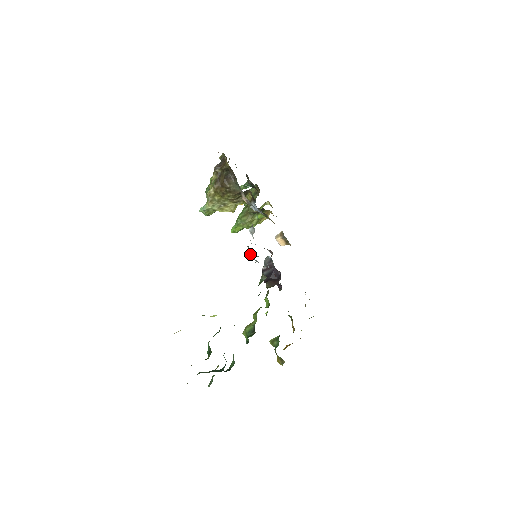
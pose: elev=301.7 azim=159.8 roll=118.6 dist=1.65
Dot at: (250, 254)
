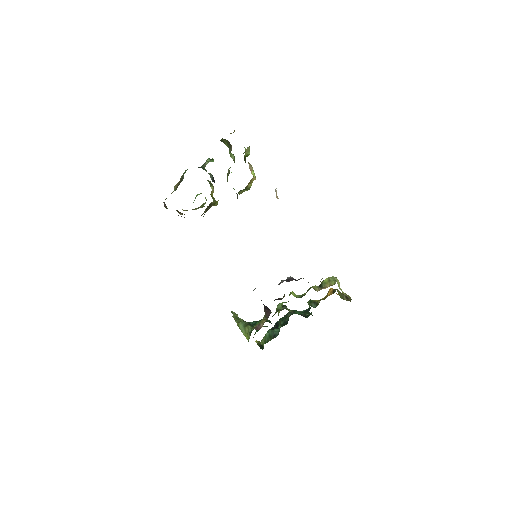
Dot at: occluded
